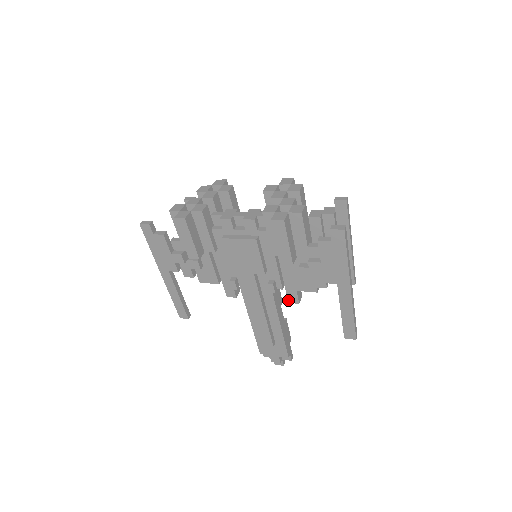
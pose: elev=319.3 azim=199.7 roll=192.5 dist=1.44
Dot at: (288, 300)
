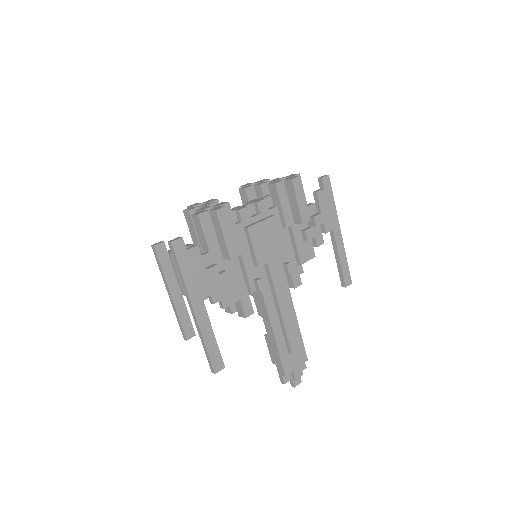
Dot at: (294, 285)
